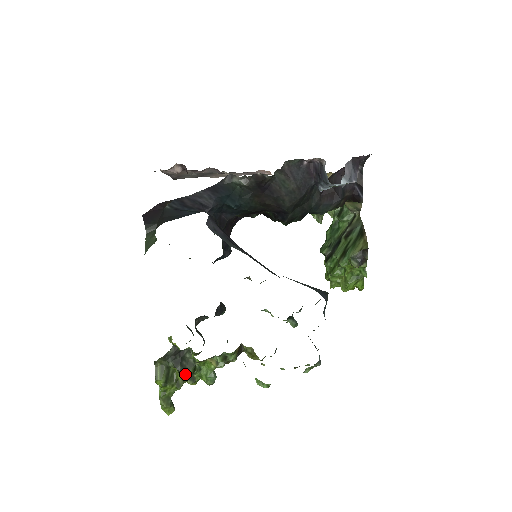
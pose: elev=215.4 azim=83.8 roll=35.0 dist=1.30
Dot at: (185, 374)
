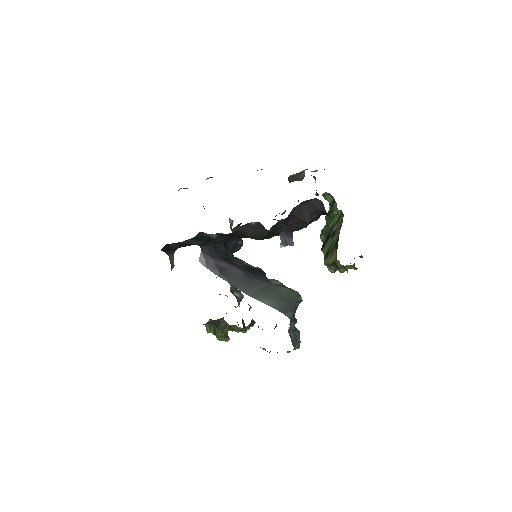
Dot at: occluded
